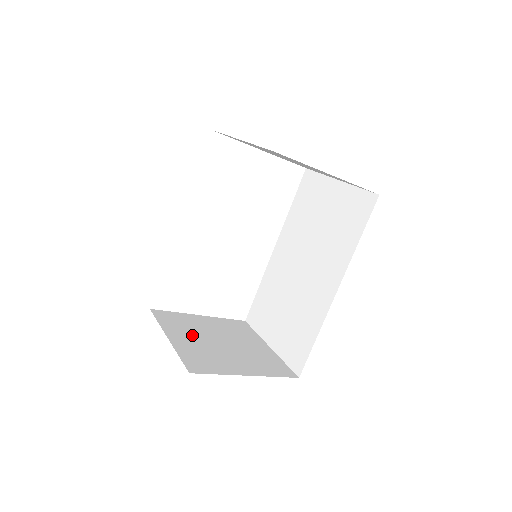
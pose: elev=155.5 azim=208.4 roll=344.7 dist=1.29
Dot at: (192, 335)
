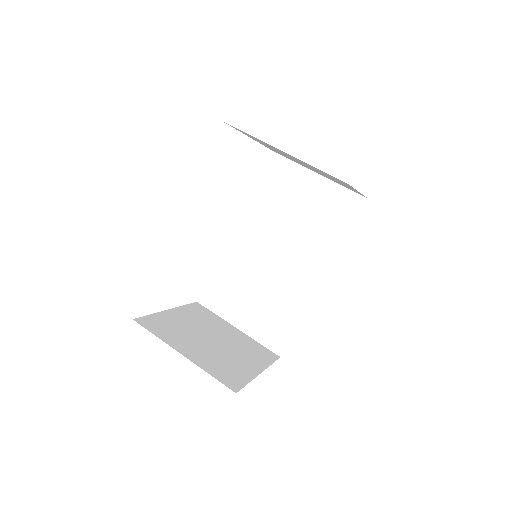
Dot at: (191, 342)
